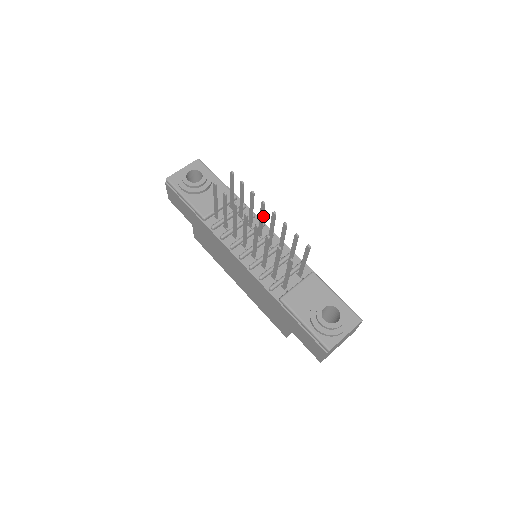
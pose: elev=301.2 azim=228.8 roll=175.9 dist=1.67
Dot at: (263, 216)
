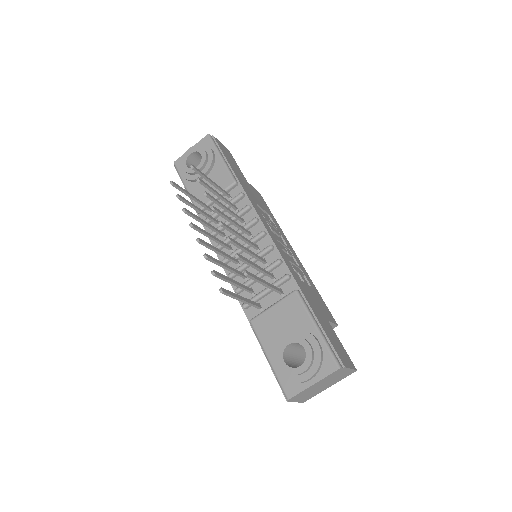
Dot at: (228, 219)
